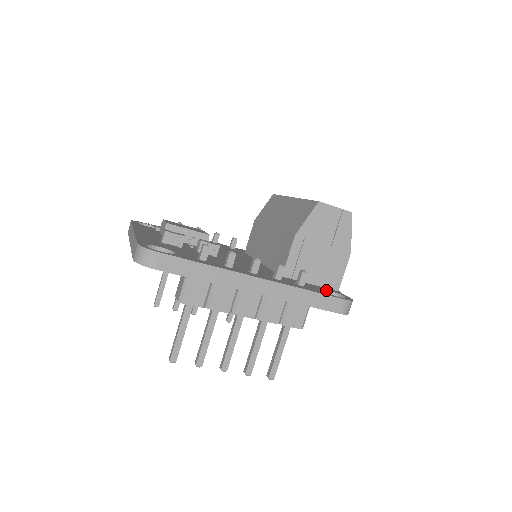
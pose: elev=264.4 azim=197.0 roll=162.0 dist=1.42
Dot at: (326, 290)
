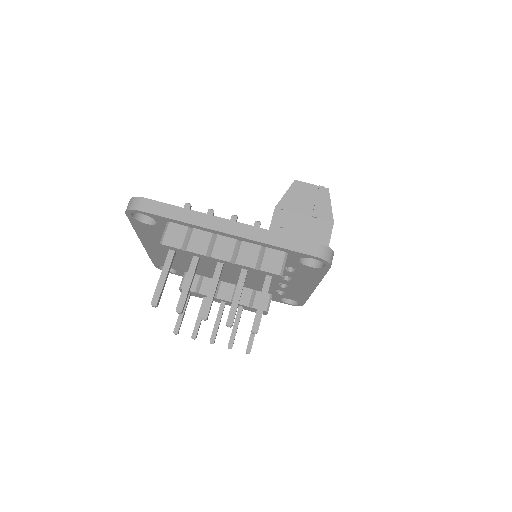
Dot at: occluded
